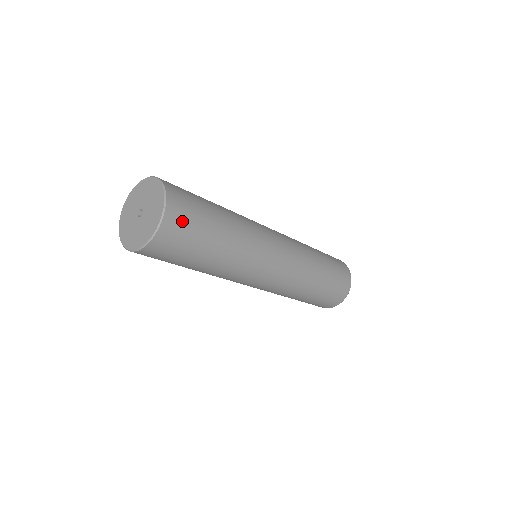
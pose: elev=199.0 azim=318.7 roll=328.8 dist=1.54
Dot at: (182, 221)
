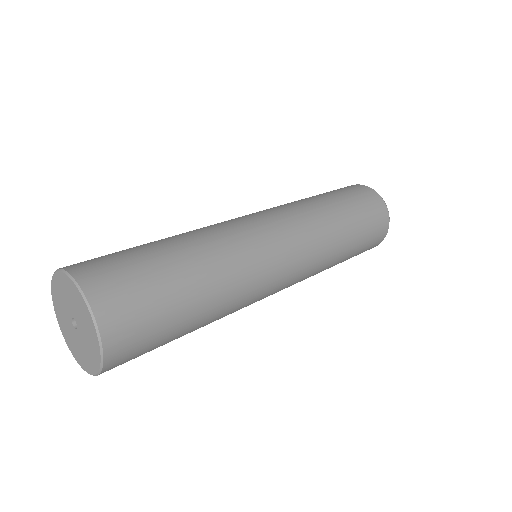
Dot at: (132, 327)
